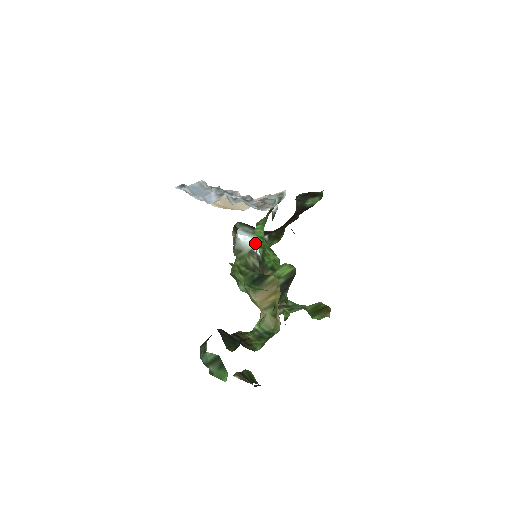
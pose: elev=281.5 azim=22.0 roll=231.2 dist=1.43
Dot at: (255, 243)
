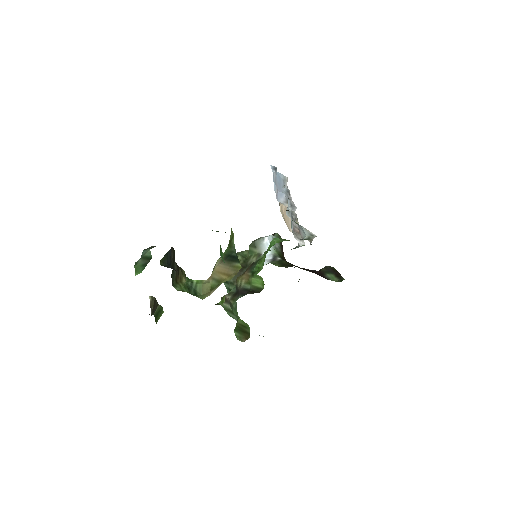
Dot at: (268, 253)
